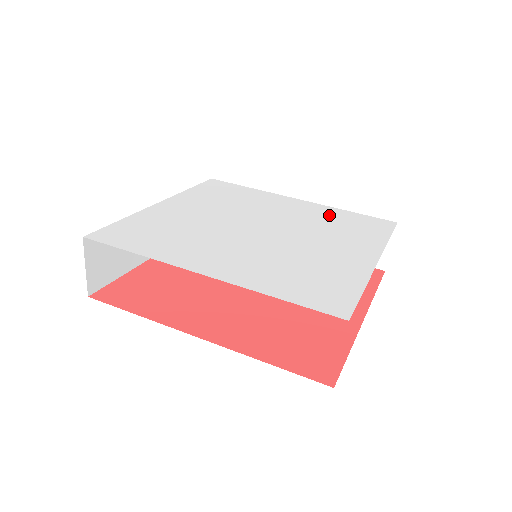
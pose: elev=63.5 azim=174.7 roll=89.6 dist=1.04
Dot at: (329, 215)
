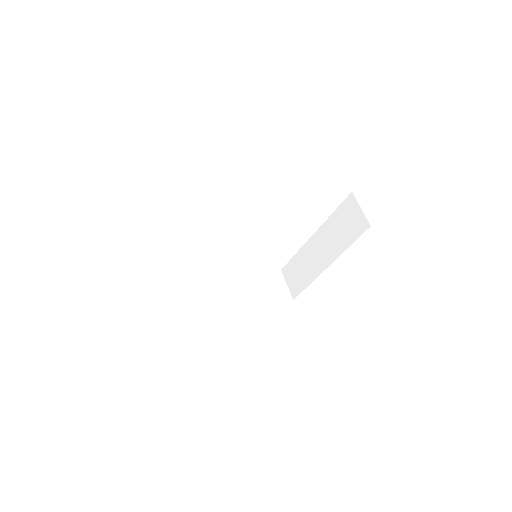
Dot at: occluded
